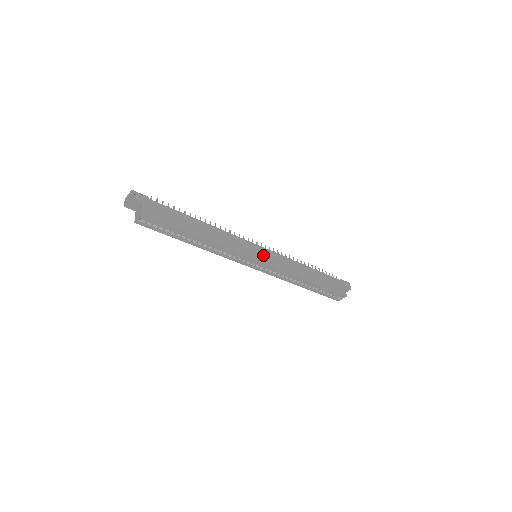
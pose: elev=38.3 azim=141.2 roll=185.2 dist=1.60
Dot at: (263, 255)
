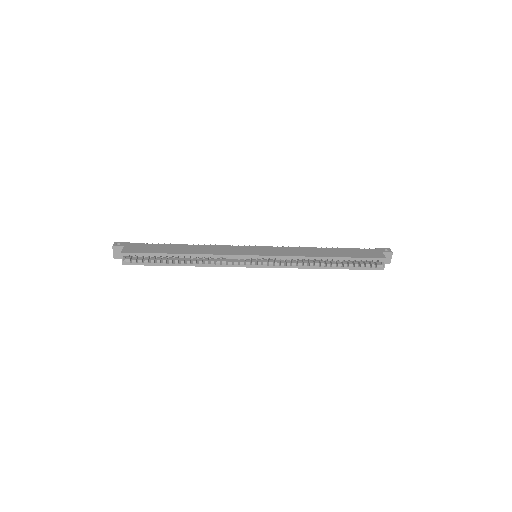
Dot at: (260, 251)
